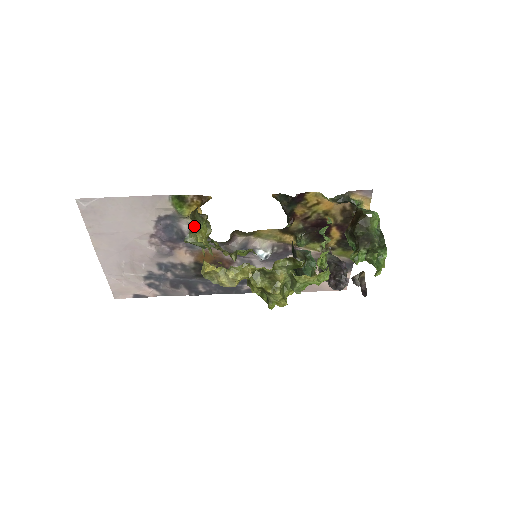
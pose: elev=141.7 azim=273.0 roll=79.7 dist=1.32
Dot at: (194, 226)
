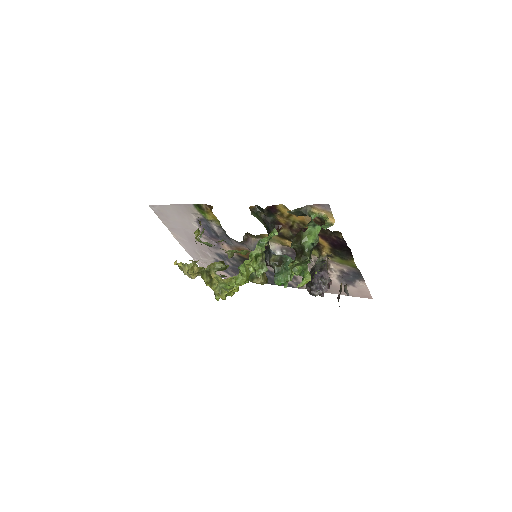
Dot at: occluded
